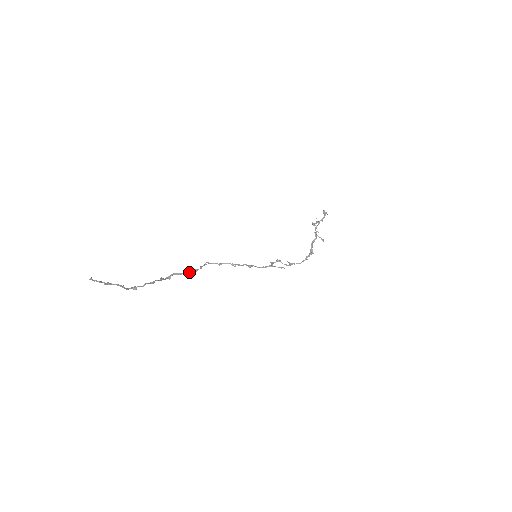
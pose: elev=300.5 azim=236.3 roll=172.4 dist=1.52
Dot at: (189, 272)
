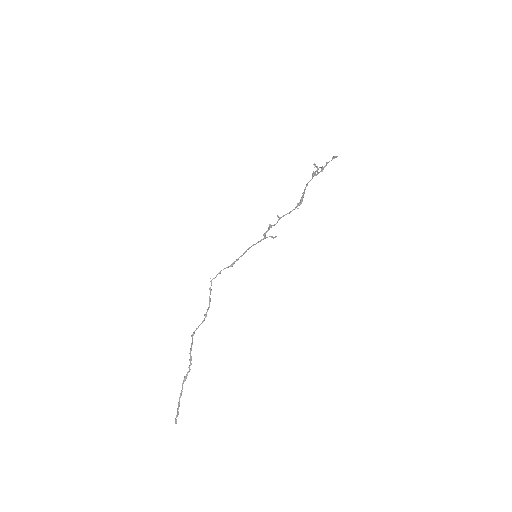
Dot at: occluded
